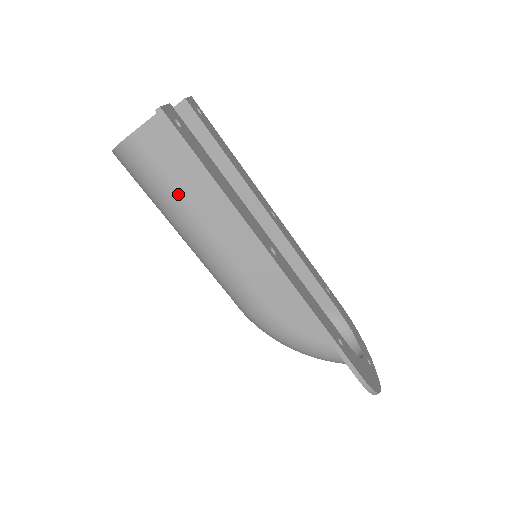
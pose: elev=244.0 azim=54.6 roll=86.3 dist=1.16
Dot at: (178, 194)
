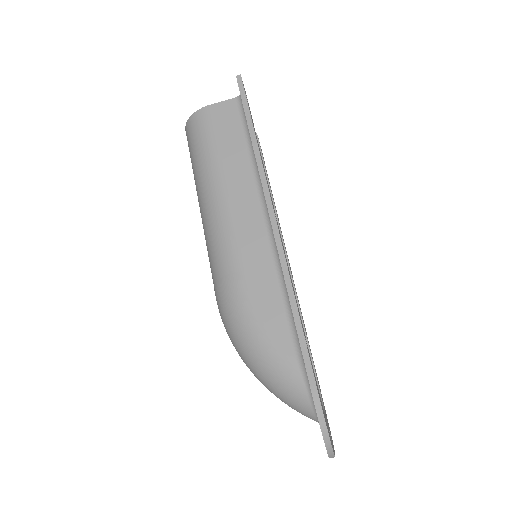
Dot at: (218, 156)
